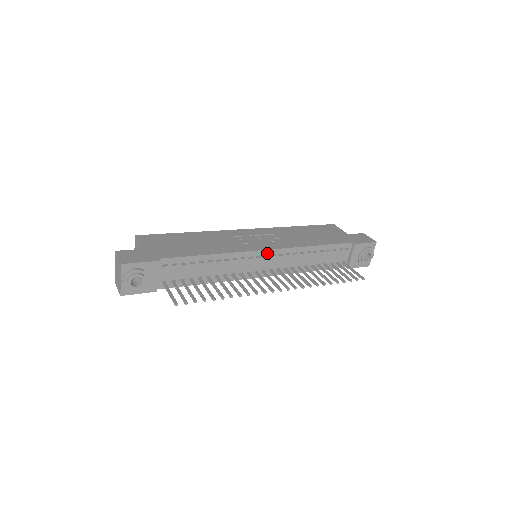
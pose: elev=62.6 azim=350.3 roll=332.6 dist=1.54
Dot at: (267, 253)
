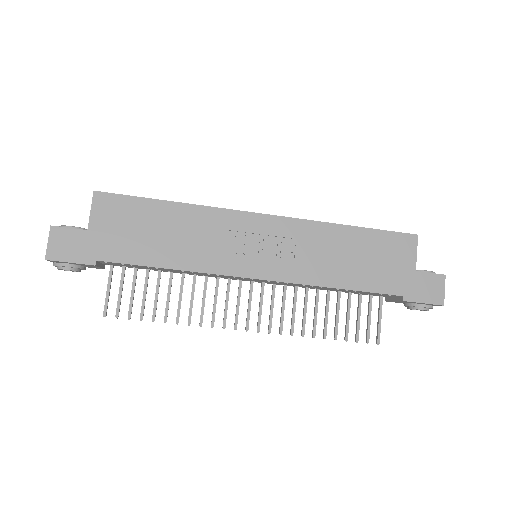
Dot at: (257, 279)
